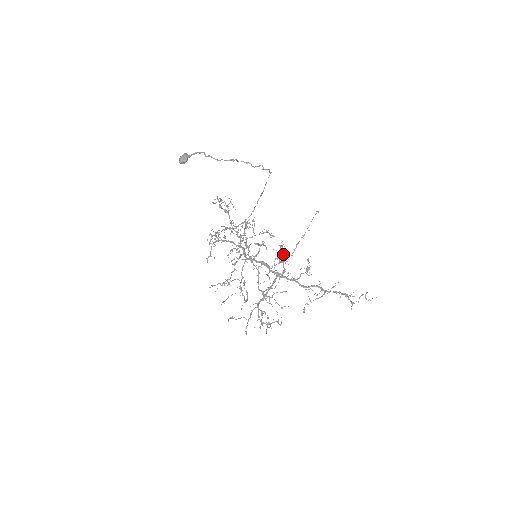
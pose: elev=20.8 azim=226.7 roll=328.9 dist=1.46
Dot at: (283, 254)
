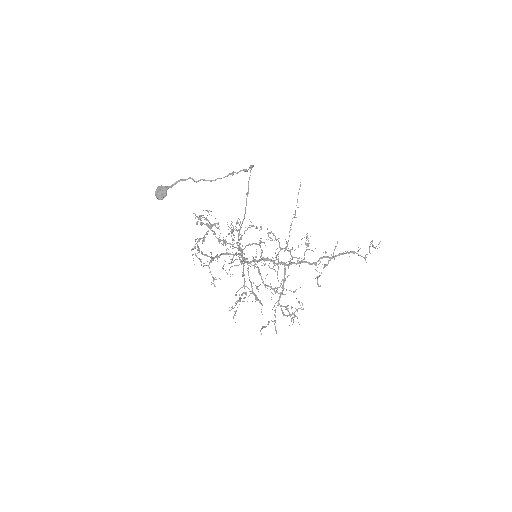
Dot at: occluded
